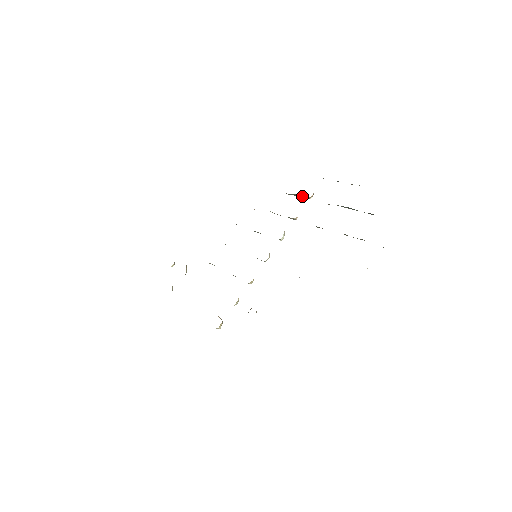
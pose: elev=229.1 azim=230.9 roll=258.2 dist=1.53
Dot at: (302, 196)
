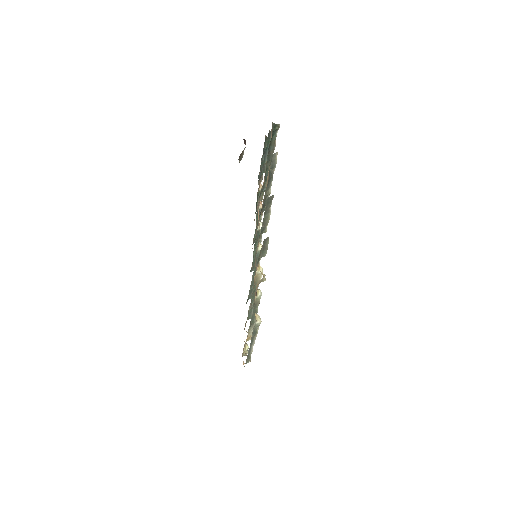
Dot at: occluded
